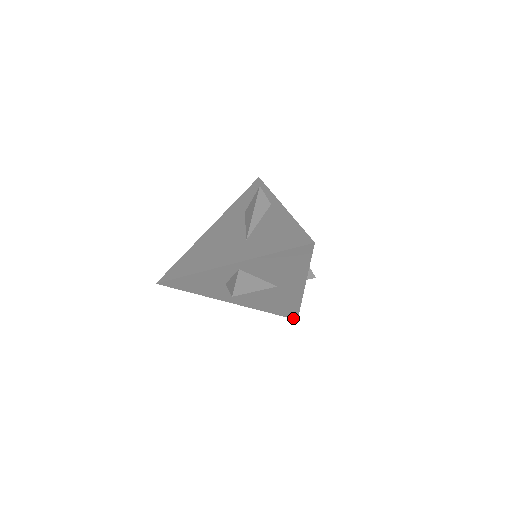
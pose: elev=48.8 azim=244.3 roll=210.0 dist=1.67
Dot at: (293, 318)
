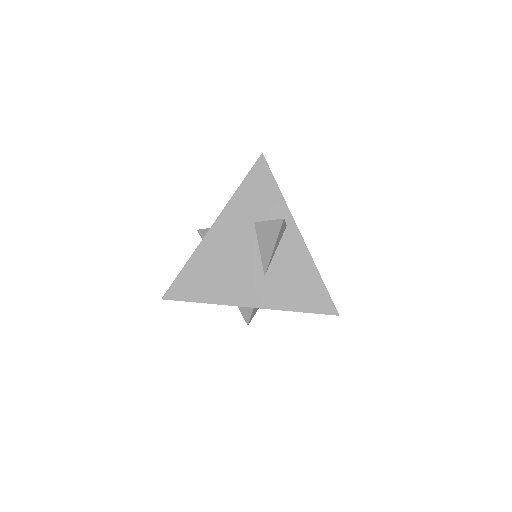
Dot at: occluded
